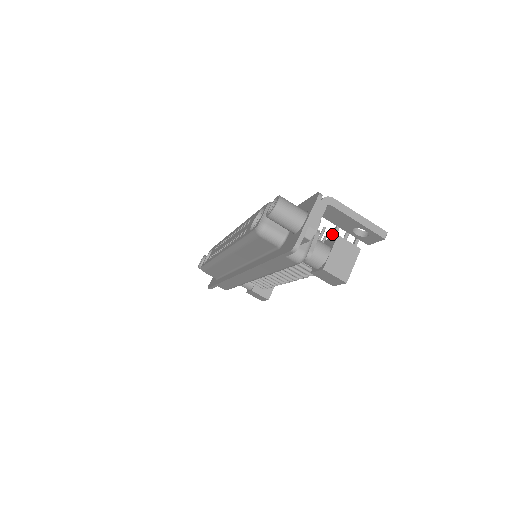
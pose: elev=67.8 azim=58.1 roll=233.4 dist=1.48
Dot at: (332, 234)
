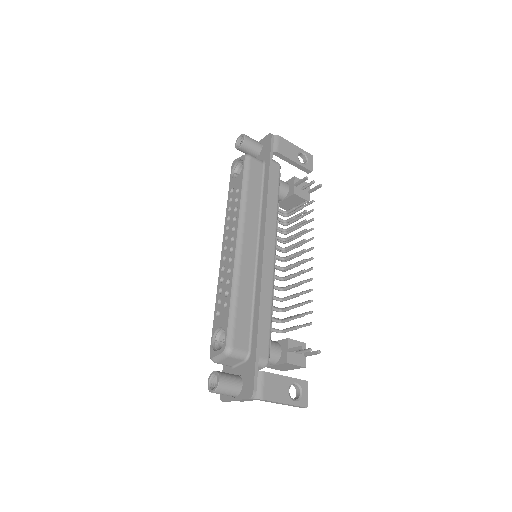
Dot at: (290, 349)
